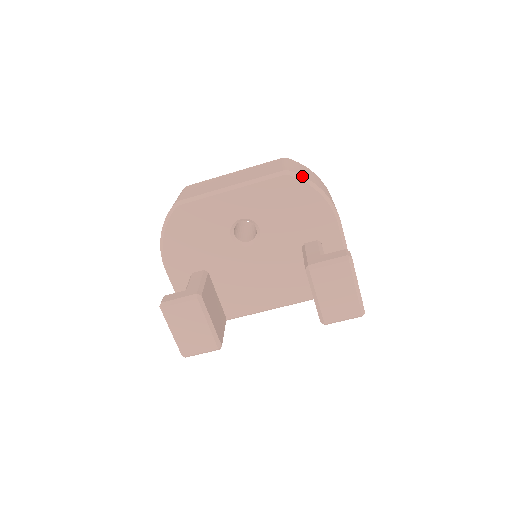
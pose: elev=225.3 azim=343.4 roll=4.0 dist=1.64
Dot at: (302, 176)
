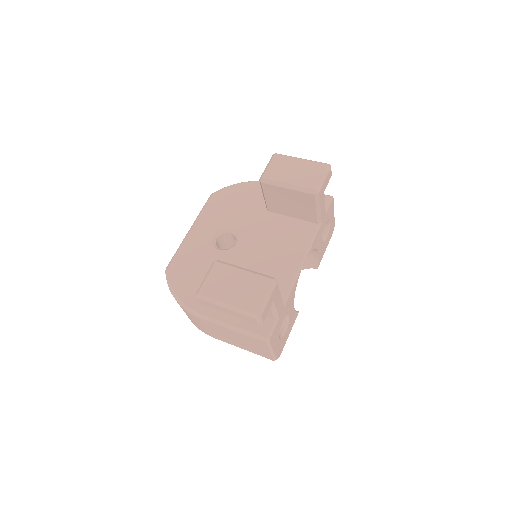
Dot at: (223, 188)
